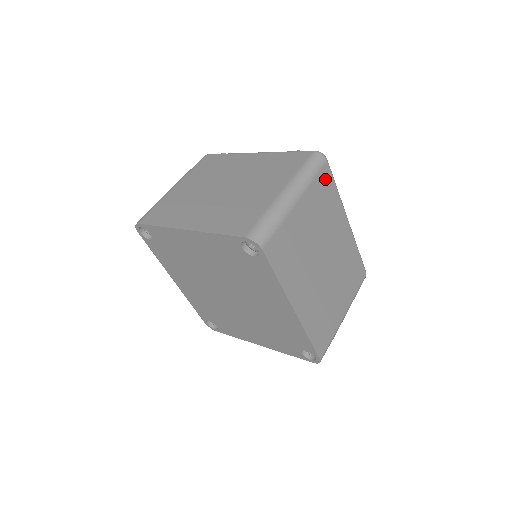
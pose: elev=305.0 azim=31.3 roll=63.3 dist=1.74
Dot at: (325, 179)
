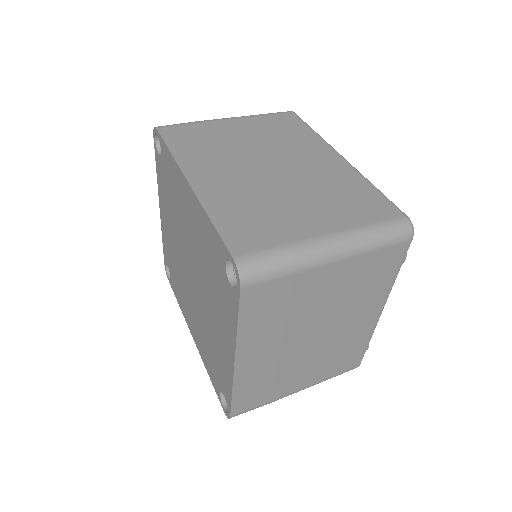
Dot at: (287, 120)
